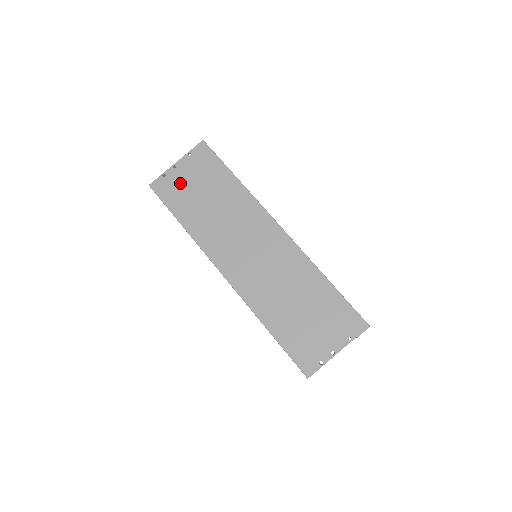
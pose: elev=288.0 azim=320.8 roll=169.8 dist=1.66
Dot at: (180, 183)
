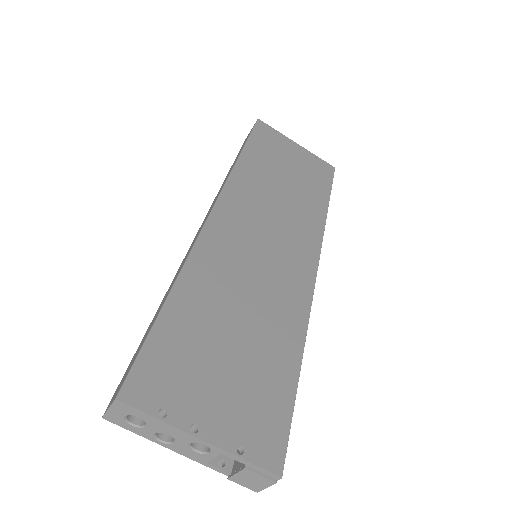
Dot at: (282, 149)
